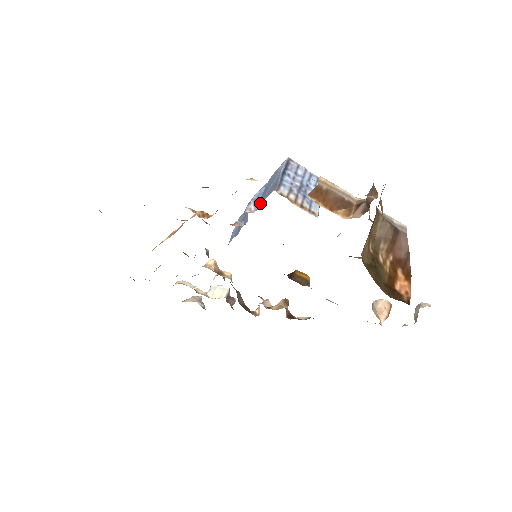
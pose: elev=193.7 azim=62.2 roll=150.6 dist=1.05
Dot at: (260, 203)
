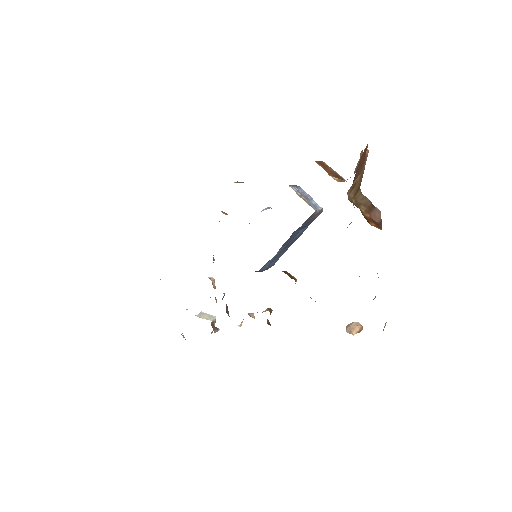
Dot at: occluded
